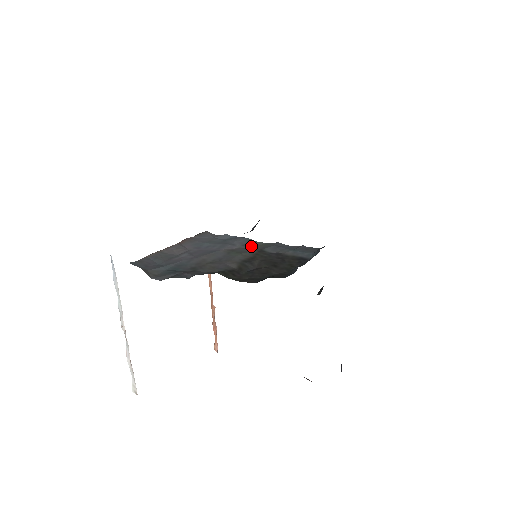
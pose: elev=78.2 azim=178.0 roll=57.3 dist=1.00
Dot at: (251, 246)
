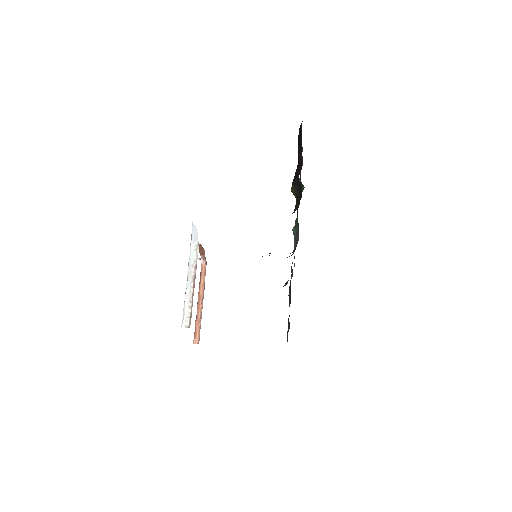
Dot at: occluded
